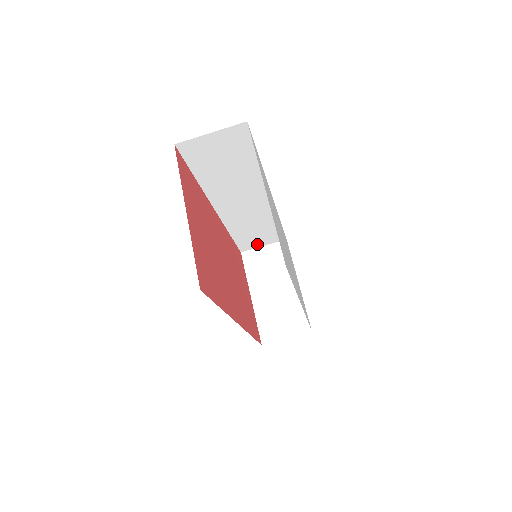
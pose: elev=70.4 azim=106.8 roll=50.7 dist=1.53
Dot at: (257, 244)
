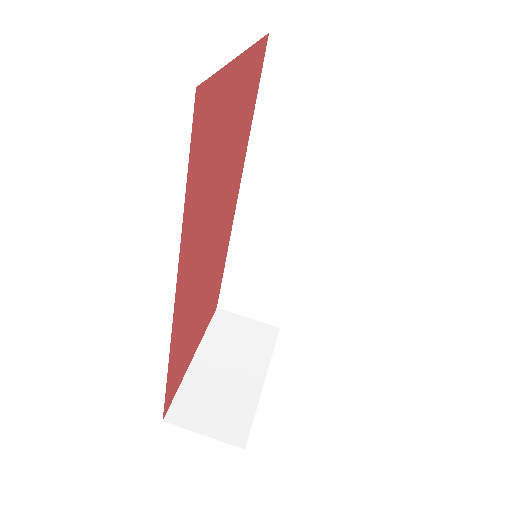
Dot at: (243, 308)
